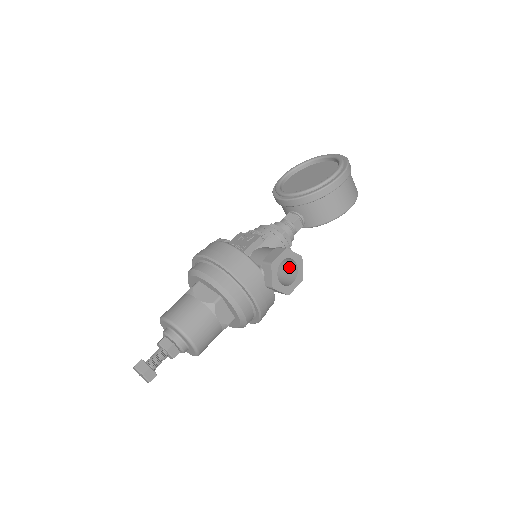
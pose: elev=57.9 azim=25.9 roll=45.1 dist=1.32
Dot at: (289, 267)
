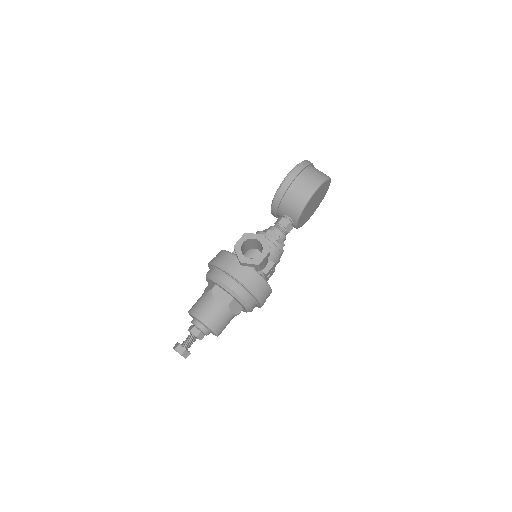
Dot at: (261, 248)
